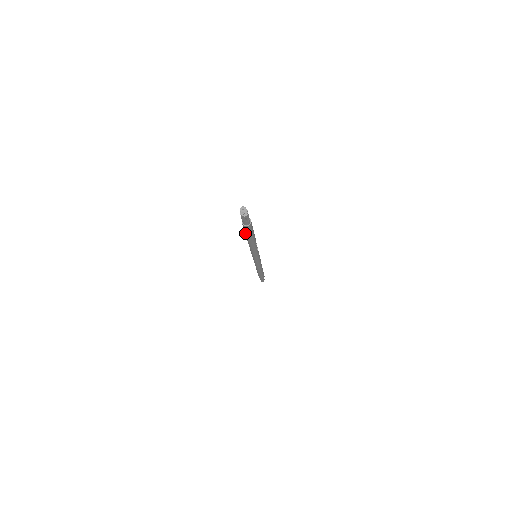
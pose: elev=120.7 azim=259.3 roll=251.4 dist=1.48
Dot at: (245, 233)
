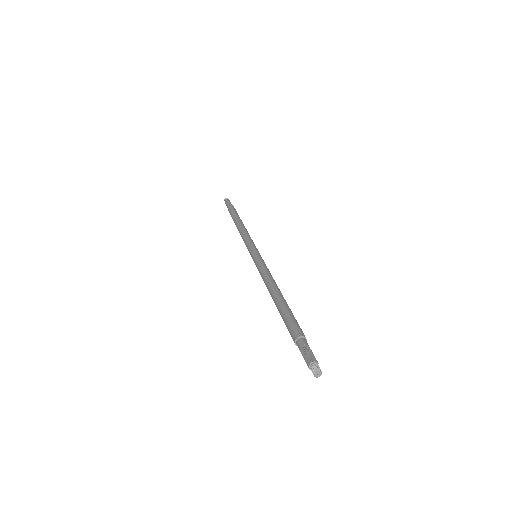
Dot at: (285, 323)
